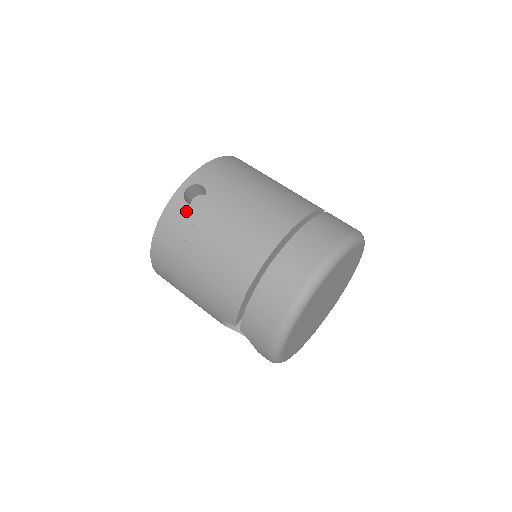
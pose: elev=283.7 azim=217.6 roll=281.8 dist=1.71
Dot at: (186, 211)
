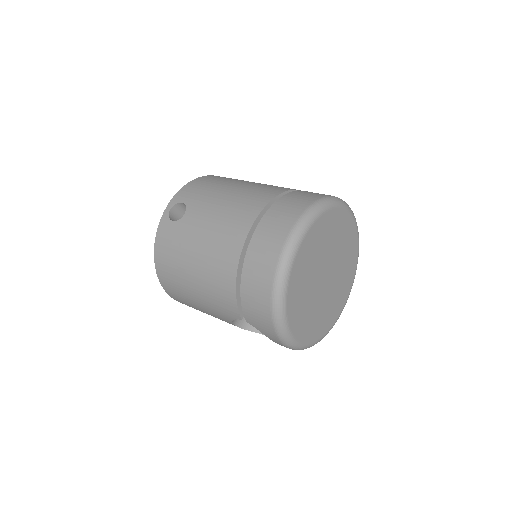
Dot at: (173, 228)
